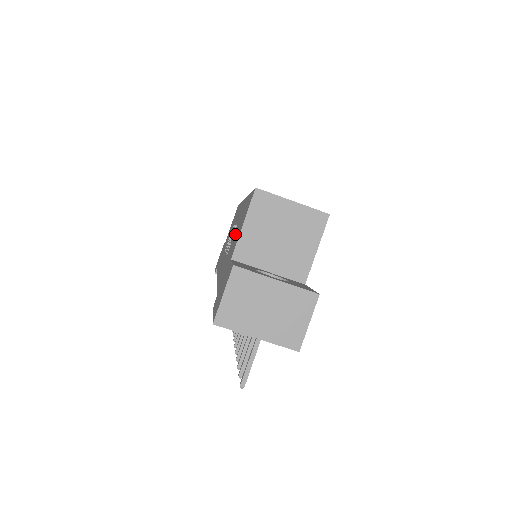
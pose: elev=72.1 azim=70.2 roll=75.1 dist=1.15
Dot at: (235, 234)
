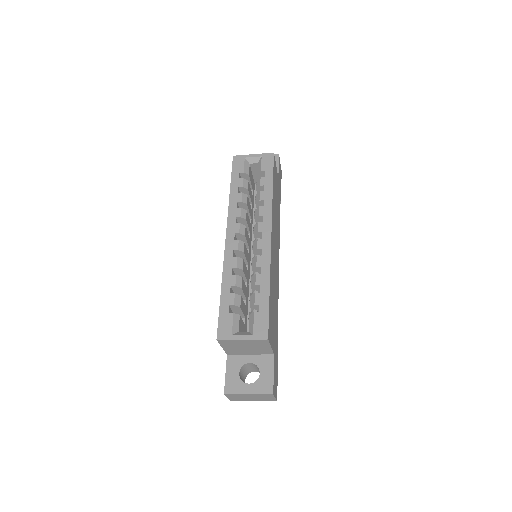
Dot at: occluded
